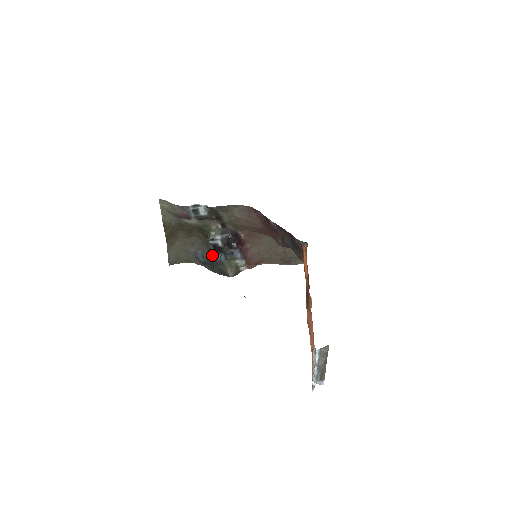
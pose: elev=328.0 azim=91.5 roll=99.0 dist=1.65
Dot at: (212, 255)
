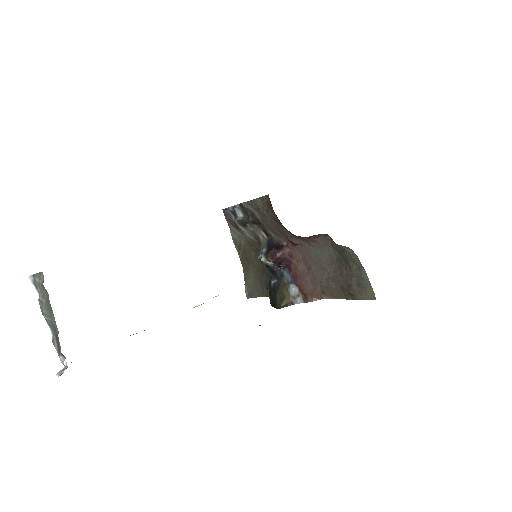
Dot at: (270, 280)
